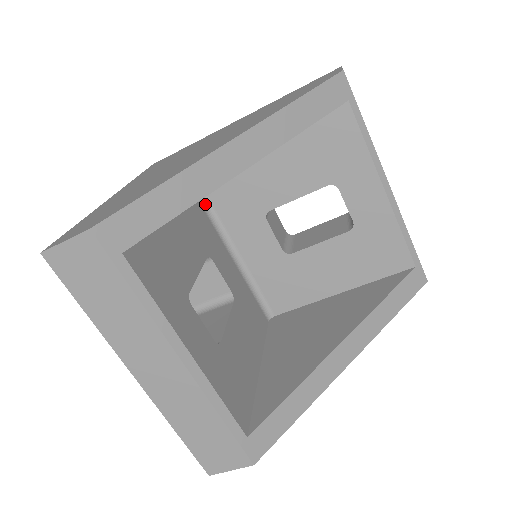
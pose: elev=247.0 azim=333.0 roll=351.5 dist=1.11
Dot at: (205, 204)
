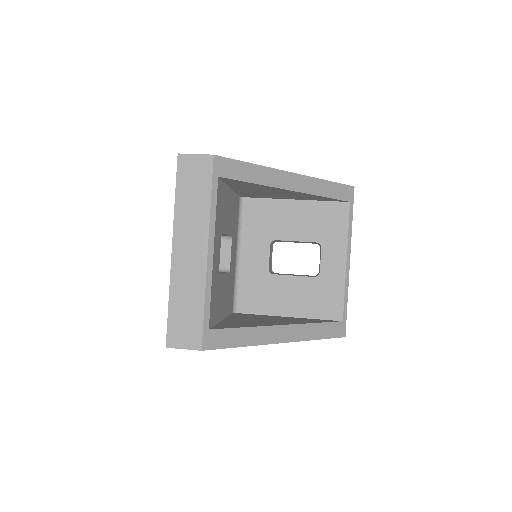
Dot at: (240, 216)
